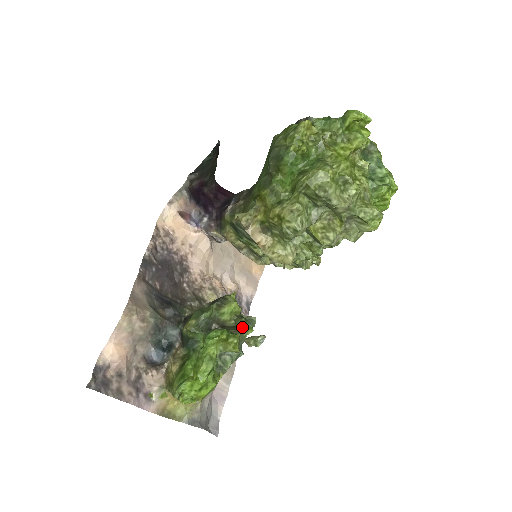
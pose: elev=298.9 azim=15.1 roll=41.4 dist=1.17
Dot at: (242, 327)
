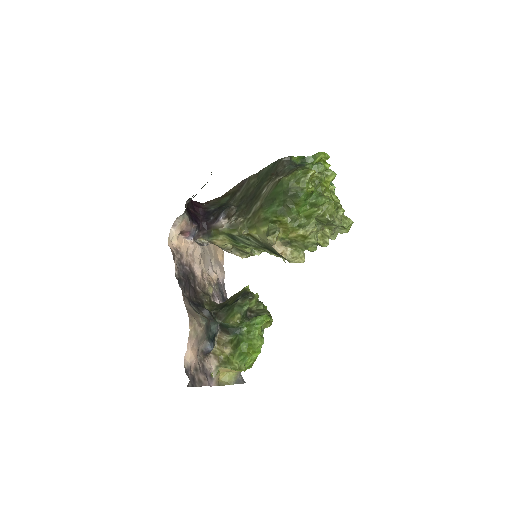
Dot at: (263, 308)
